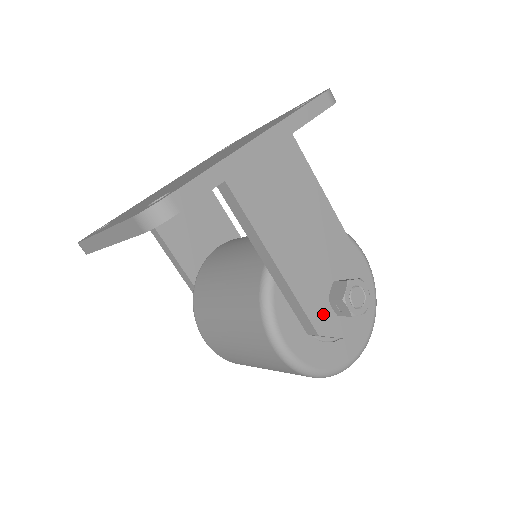
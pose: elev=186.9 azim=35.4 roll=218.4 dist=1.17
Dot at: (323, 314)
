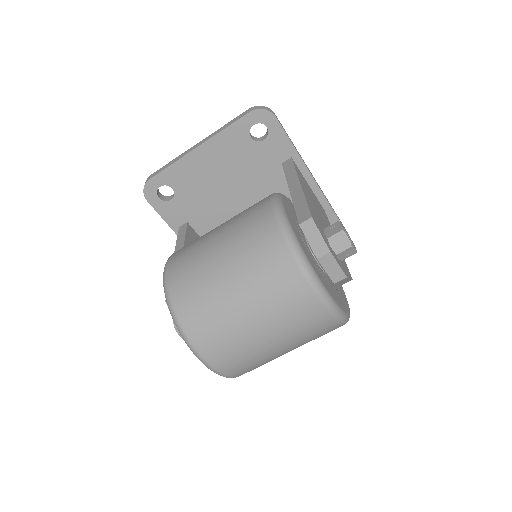
Dot at: (318, 224)
